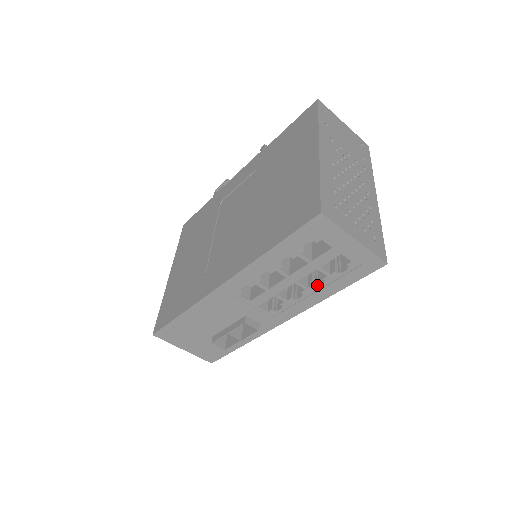
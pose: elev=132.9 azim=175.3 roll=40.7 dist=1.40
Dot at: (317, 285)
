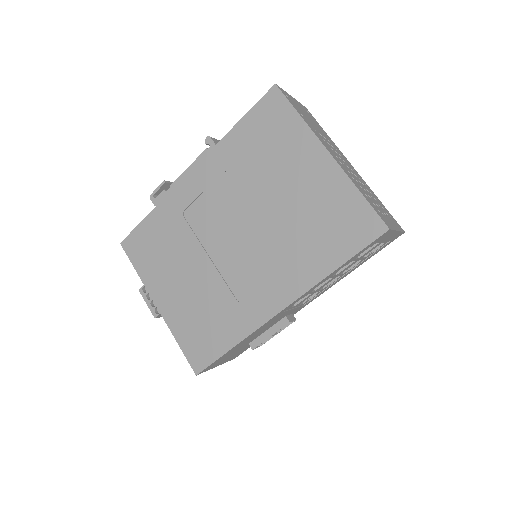
Dot at: (350, 268)
